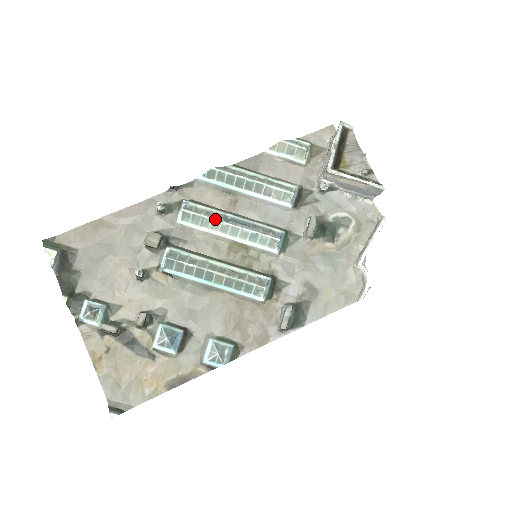
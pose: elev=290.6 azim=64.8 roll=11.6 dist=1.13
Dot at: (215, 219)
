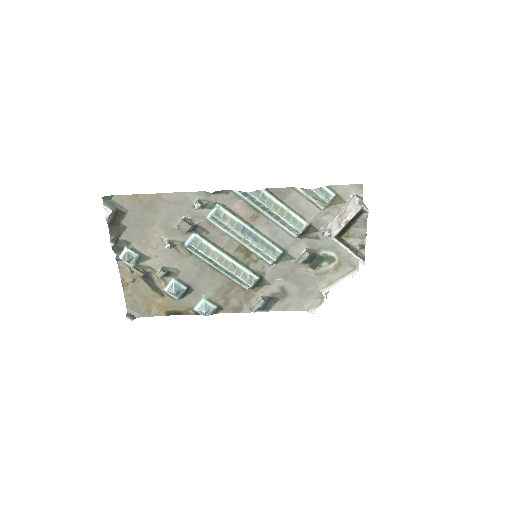
Dot at: (235, 231)
